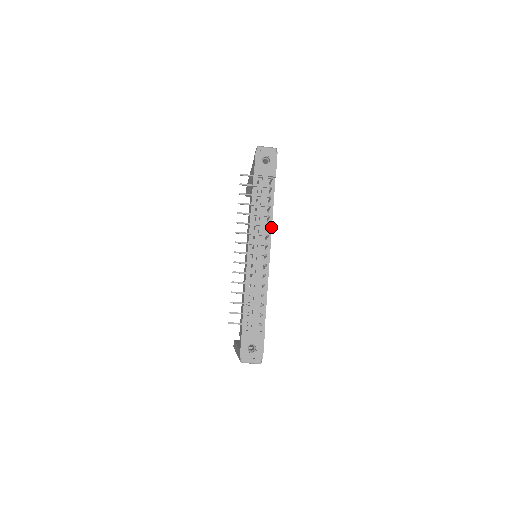
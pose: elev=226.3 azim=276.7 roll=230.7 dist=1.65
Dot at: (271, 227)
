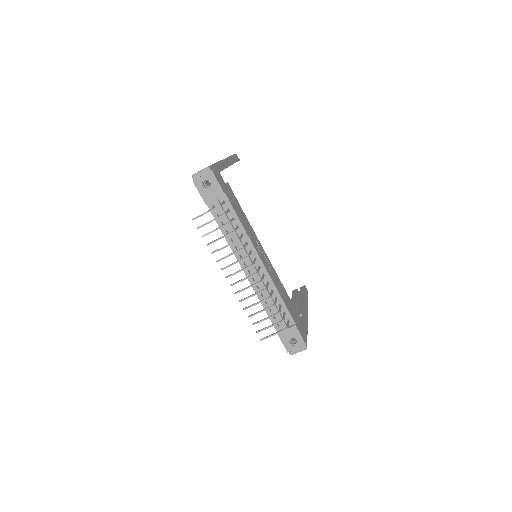
Dot at: (249, 239)
